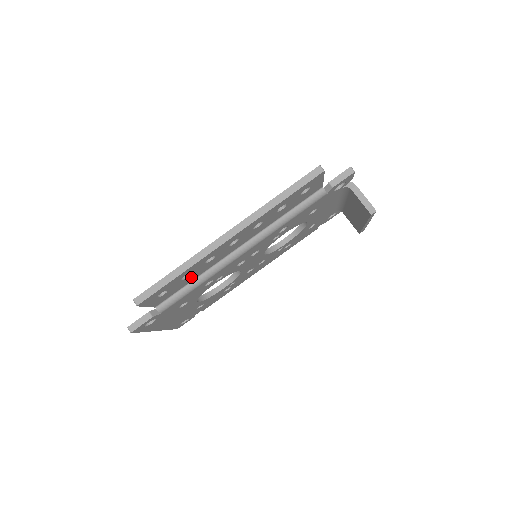
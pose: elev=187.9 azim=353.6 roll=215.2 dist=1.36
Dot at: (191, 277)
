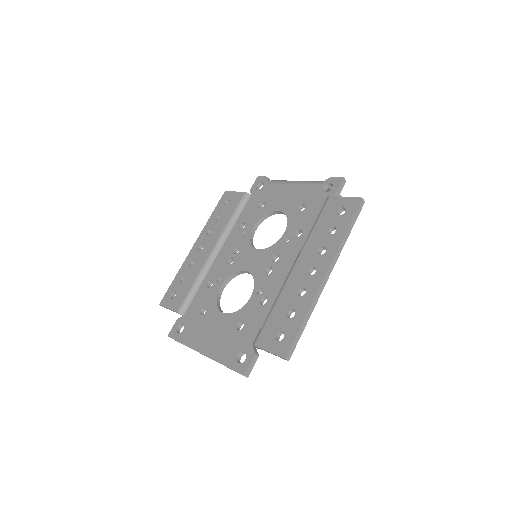
Dot at: occluded
